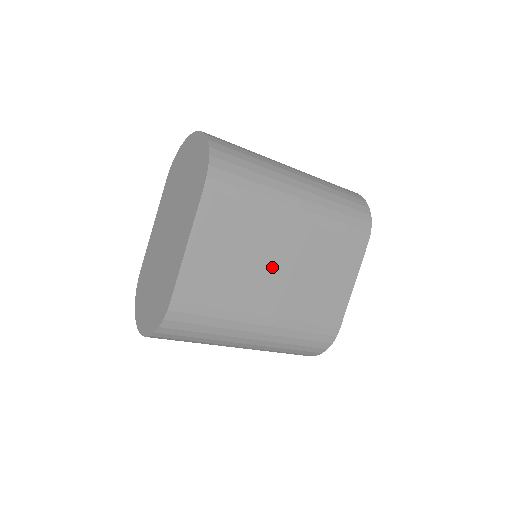
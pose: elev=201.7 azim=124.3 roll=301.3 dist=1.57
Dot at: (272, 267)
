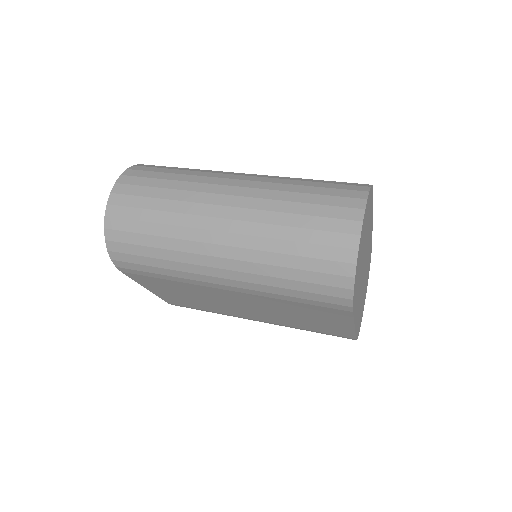
Dot at: (234, 305)
